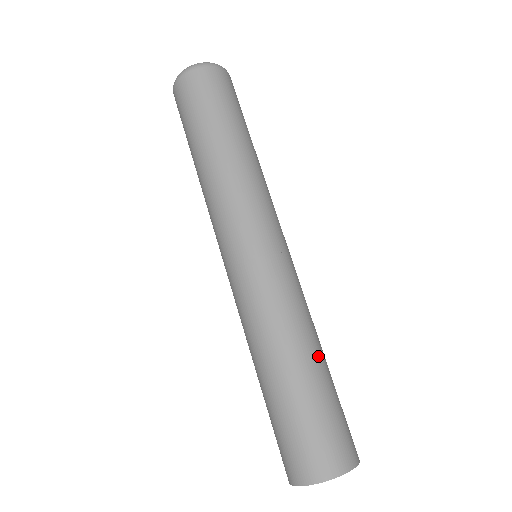
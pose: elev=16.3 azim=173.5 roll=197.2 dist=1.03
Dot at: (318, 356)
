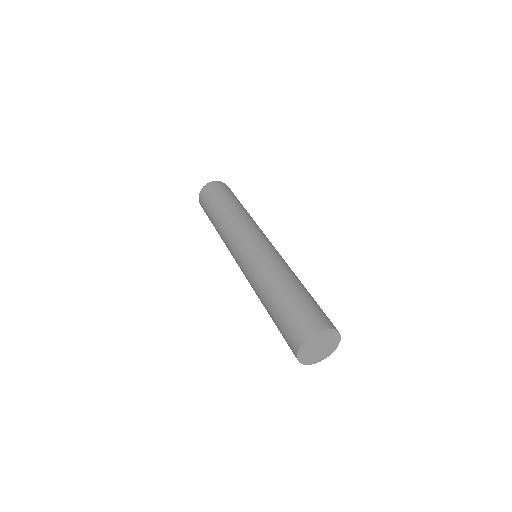
Dot at: (287, 283)
